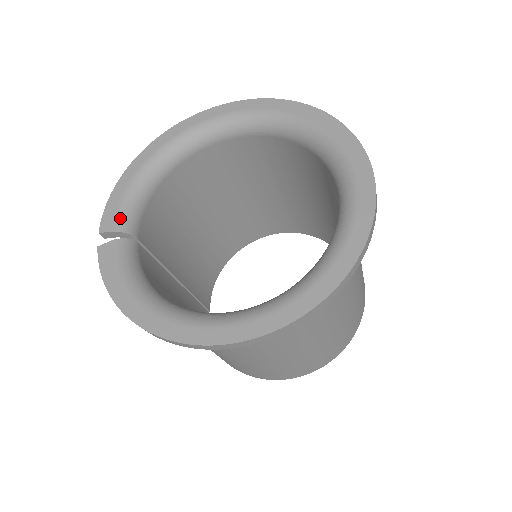
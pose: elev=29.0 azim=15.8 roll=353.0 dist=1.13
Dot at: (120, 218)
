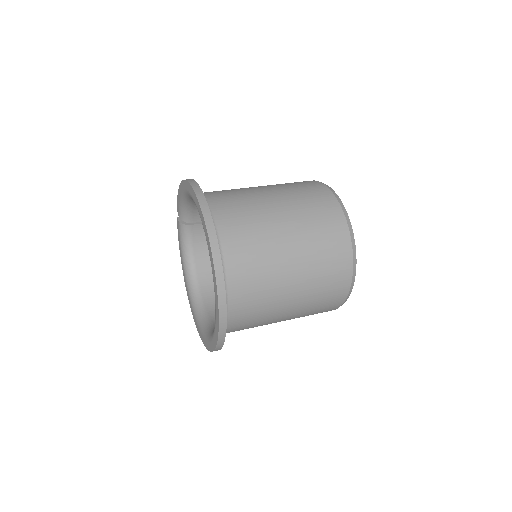
Dot at: (180, 212)
